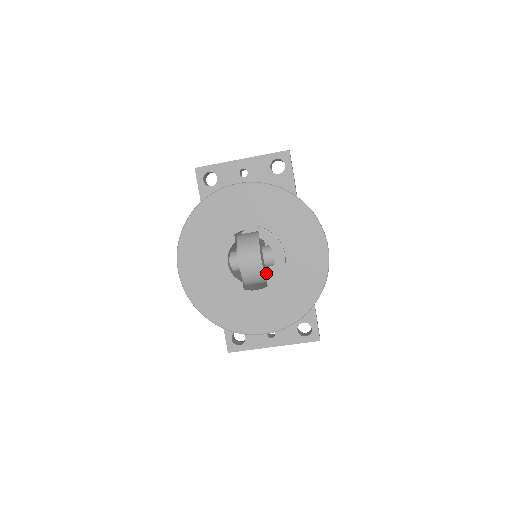
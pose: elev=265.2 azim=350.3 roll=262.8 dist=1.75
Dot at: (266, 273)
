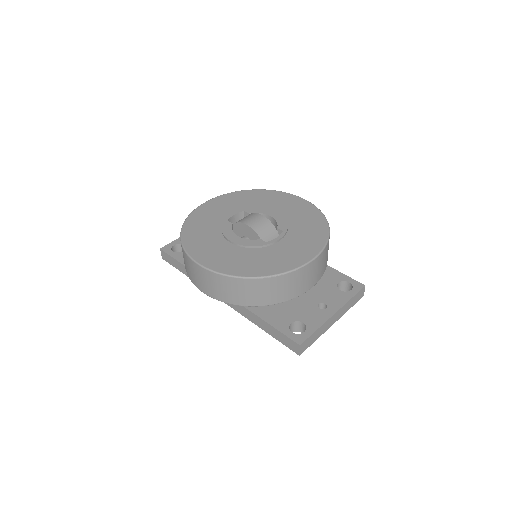
Dot at: occluded
